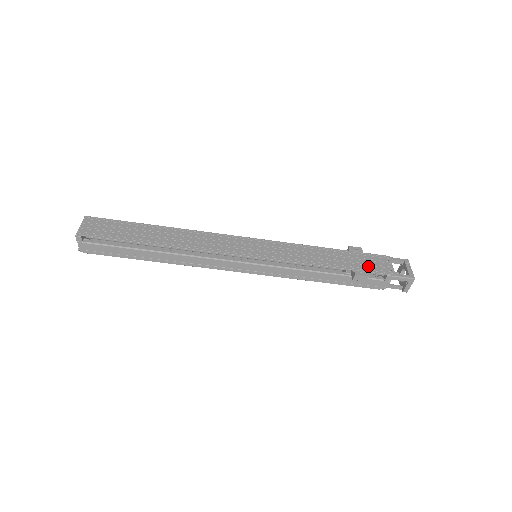
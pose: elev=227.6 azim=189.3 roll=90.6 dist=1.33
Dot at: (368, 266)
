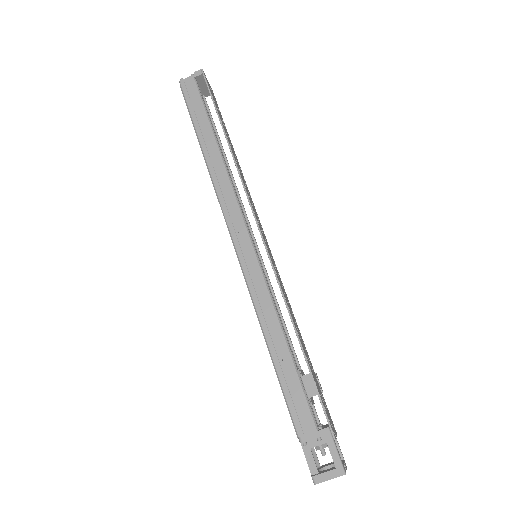
Dot at: occluded
